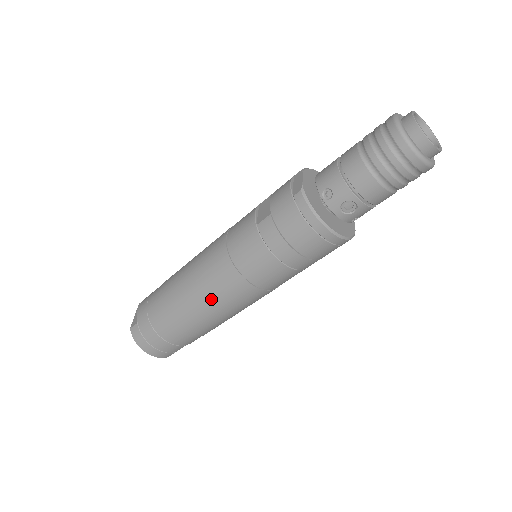
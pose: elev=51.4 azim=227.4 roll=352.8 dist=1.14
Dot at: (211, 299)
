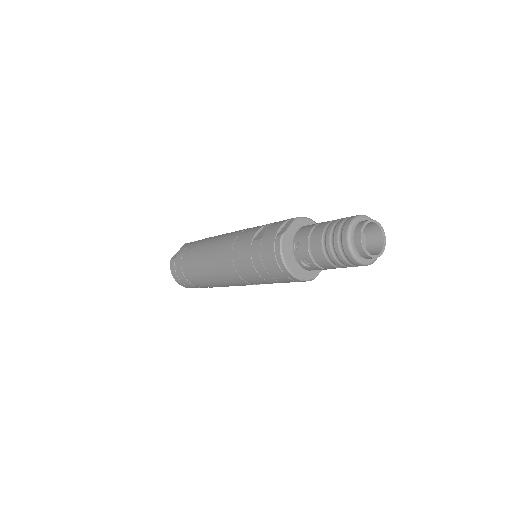
Dot at: (215, 271)
